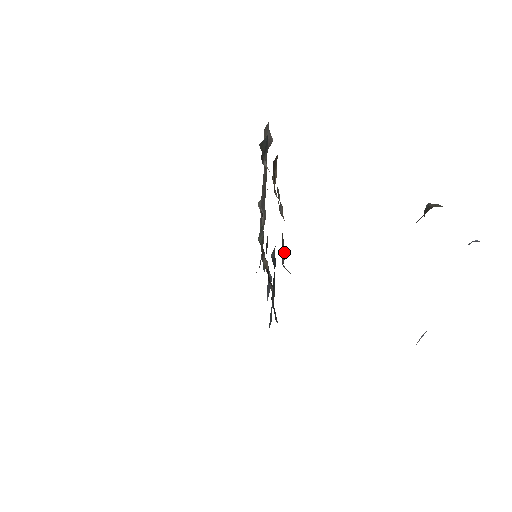
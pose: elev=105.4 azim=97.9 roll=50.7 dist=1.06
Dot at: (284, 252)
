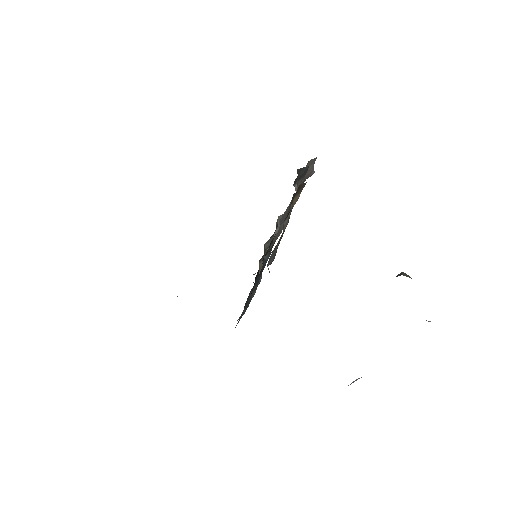
Dot at: (274, 257)
